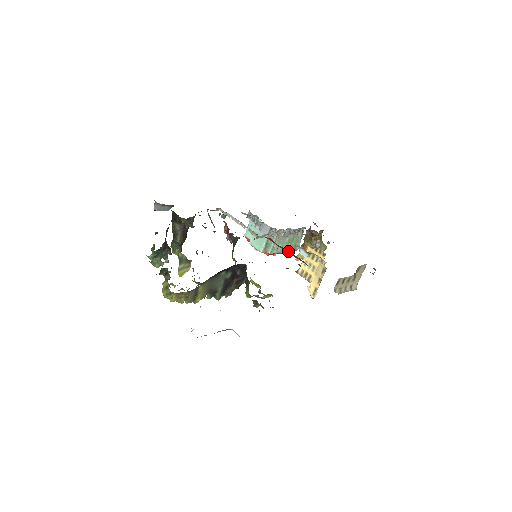
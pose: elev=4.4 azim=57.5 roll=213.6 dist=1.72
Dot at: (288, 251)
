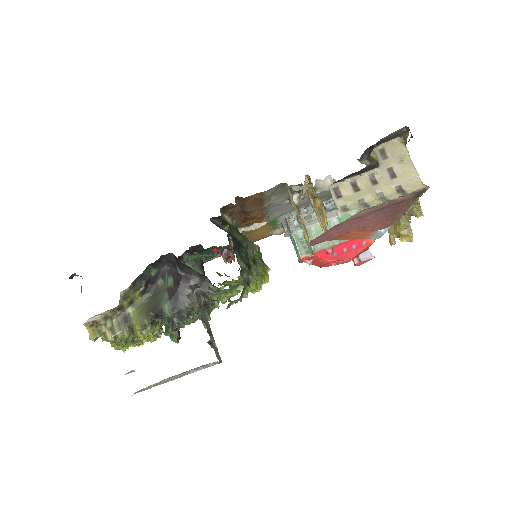
Dot at: occluded
